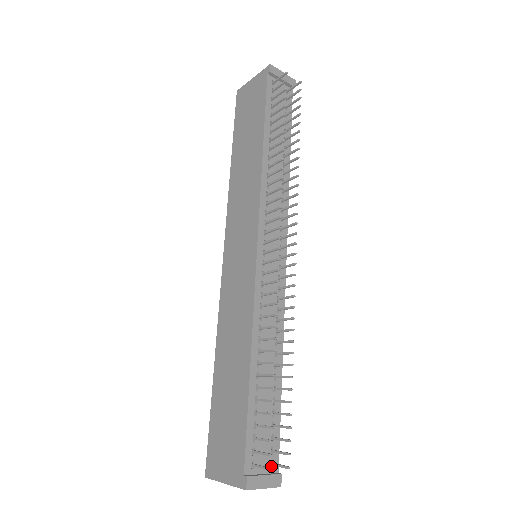
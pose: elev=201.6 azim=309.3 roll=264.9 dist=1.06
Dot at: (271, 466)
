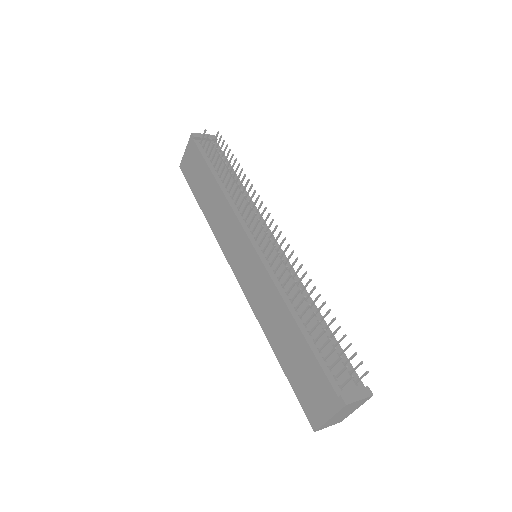
Dot at: (356, 385)
